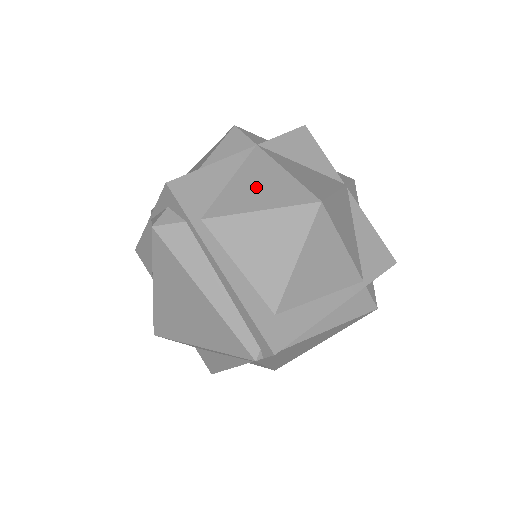
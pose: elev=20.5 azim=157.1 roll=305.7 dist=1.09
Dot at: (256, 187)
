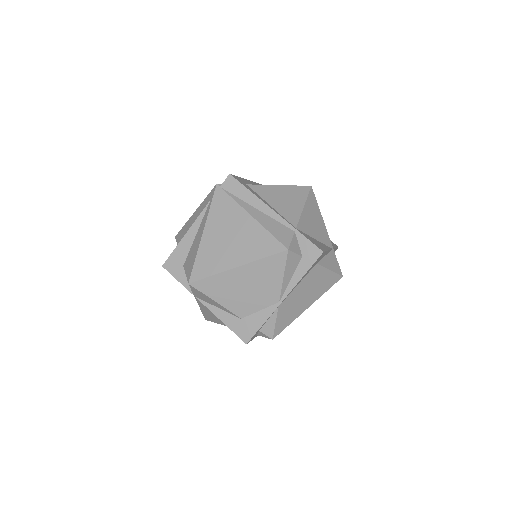
Dot at: occluded
